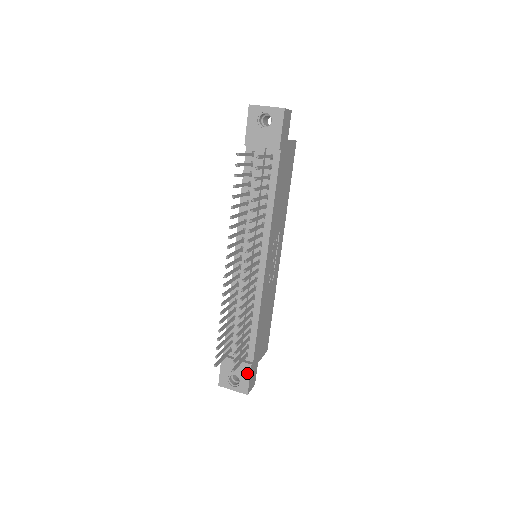
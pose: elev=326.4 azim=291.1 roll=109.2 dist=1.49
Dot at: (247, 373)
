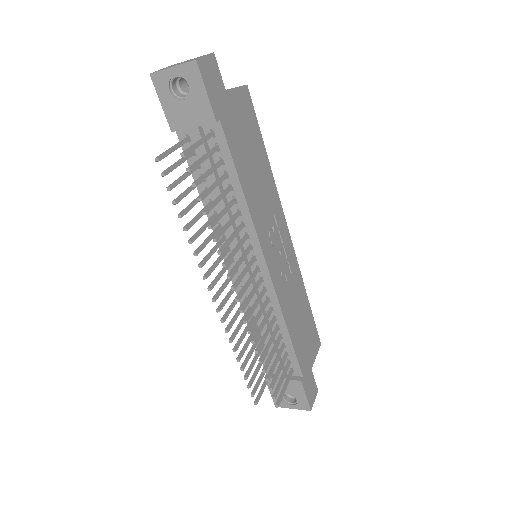
Dot at: (300, 390)
